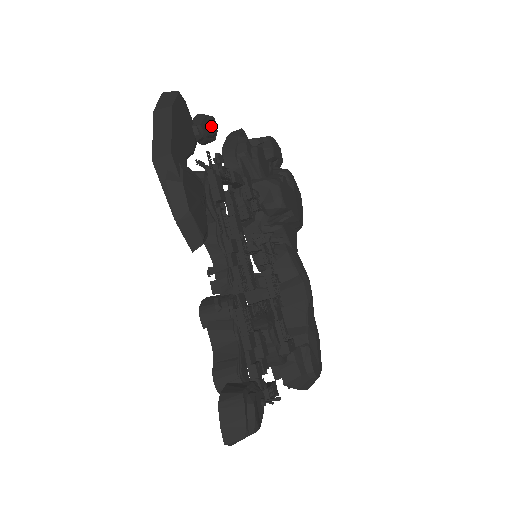
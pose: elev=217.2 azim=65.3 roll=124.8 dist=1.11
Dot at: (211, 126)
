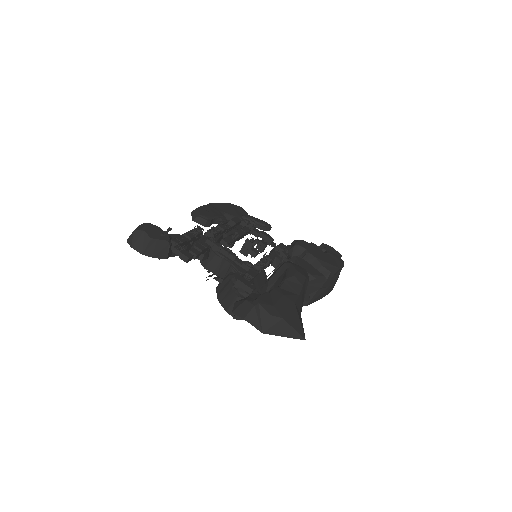
Dot at: (261, 221)
